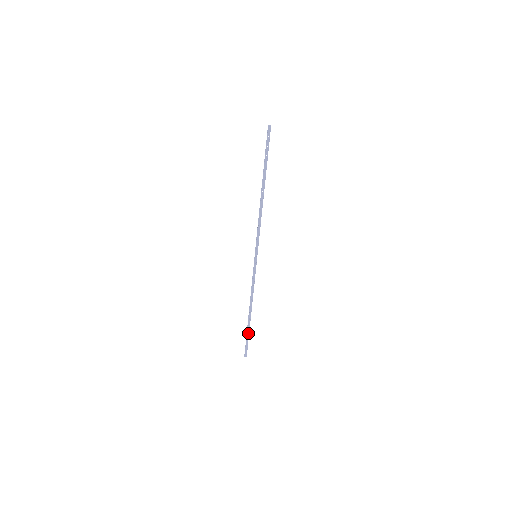
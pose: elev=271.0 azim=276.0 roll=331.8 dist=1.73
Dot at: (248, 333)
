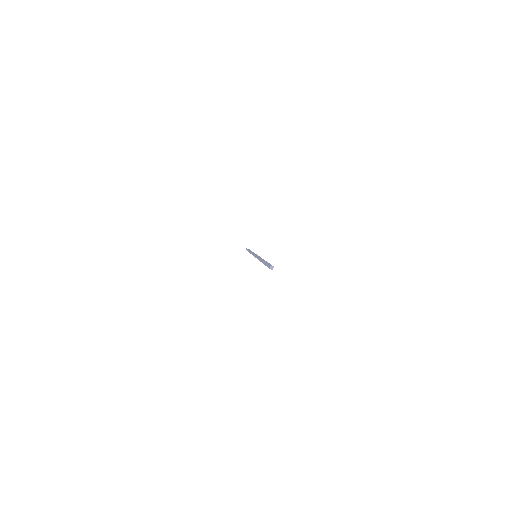
Dot at: occluded
